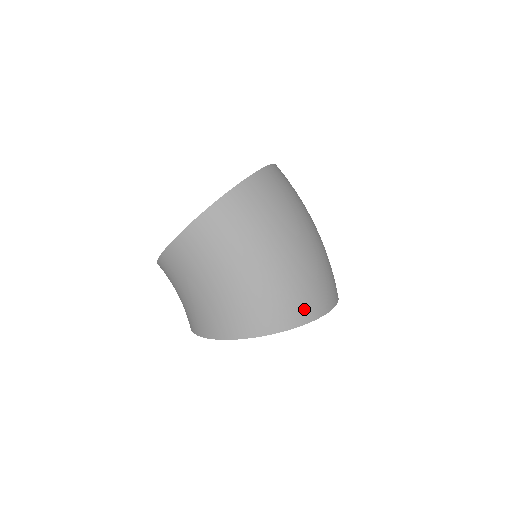
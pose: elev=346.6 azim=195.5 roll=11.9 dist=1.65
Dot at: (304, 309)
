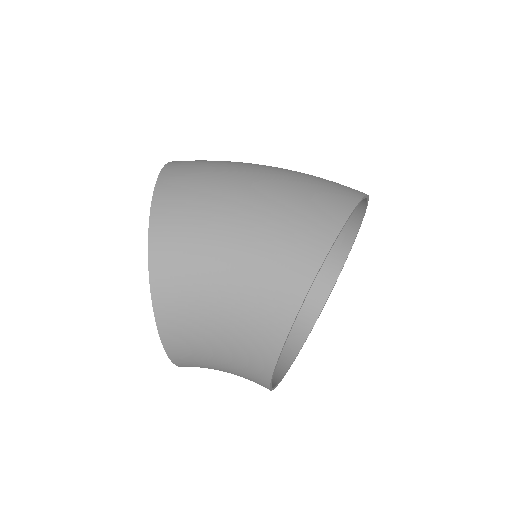
Dot at: (343, 191)
